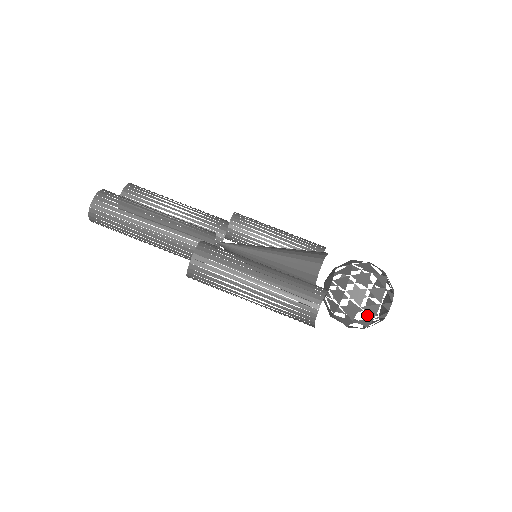
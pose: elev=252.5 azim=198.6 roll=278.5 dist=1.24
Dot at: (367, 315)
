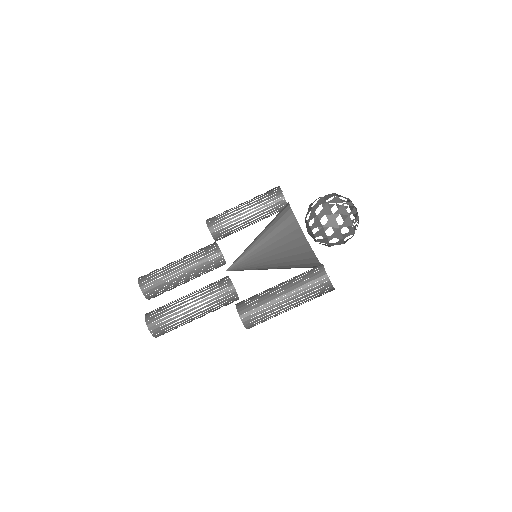
Dot at: (344, 217)
